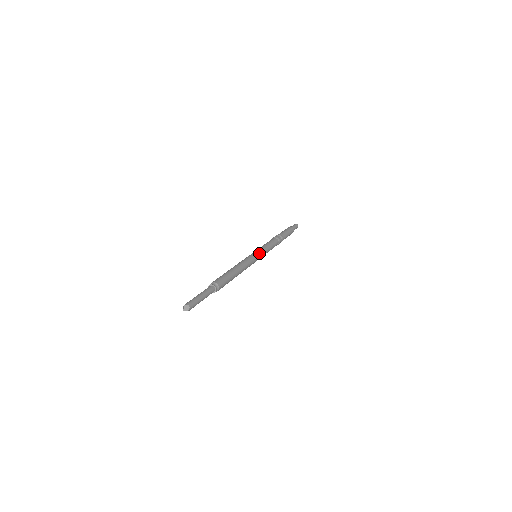
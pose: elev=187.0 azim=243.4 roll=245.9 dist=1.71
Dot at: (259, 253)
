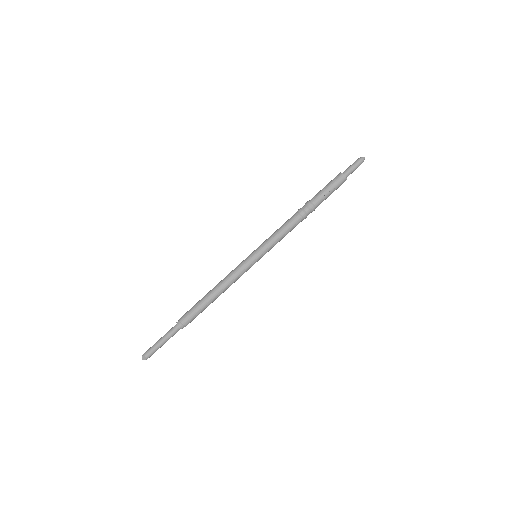
Dot at: (256, 254)
